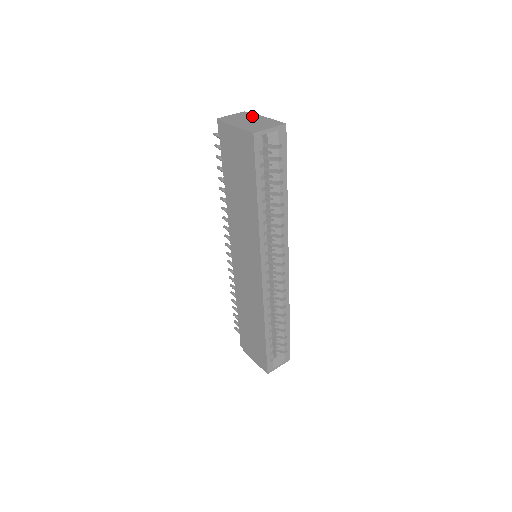
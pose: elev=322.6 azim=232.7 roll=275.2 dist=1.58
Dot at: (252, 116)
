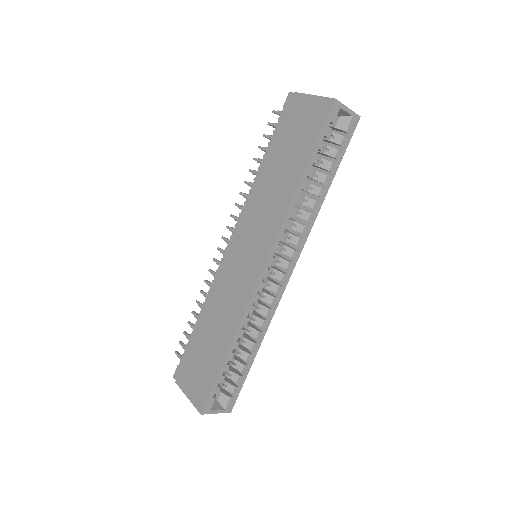
Dot at: occluded
